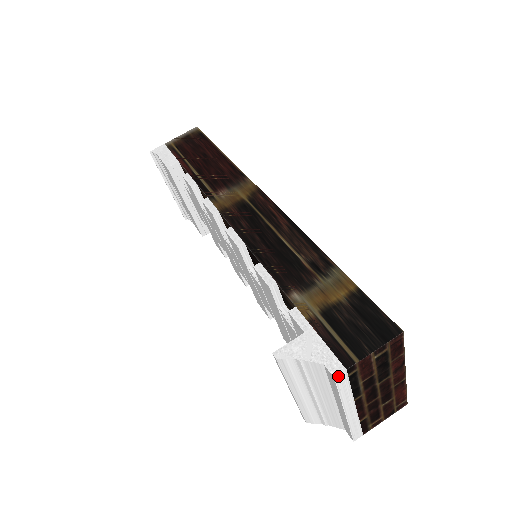
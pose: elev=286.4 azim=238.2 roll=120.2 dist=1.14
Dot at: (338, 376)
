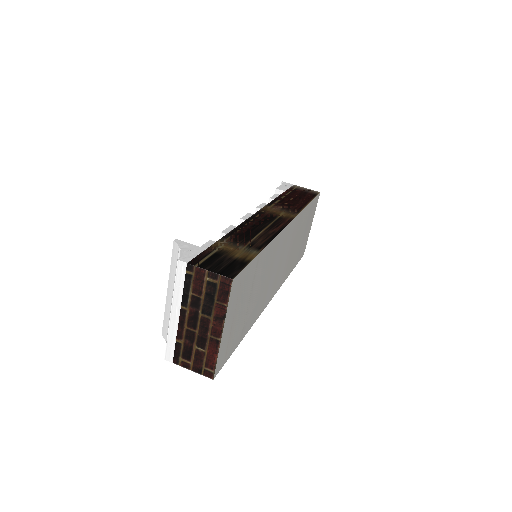
Dot at: (181, 262)
